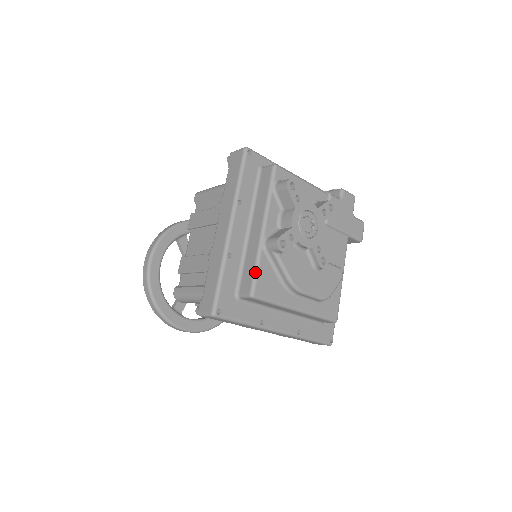
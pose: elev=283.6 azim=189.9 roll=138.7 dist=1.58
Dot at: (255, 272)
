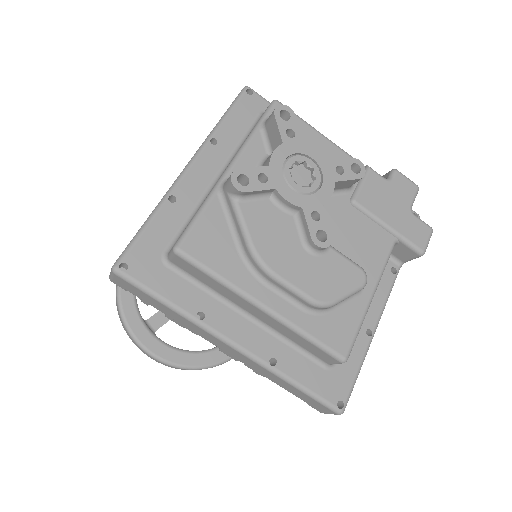
Dot at: (194, 218)
